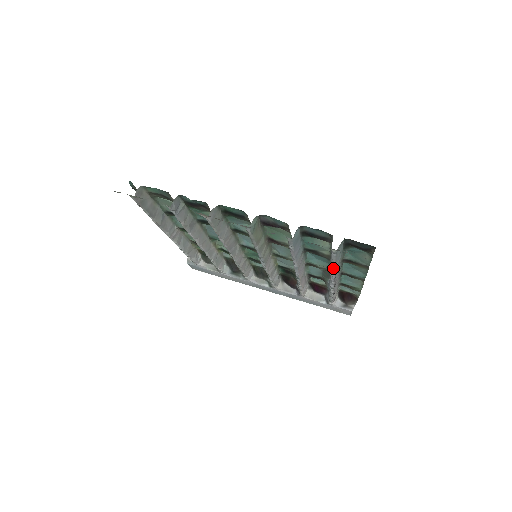
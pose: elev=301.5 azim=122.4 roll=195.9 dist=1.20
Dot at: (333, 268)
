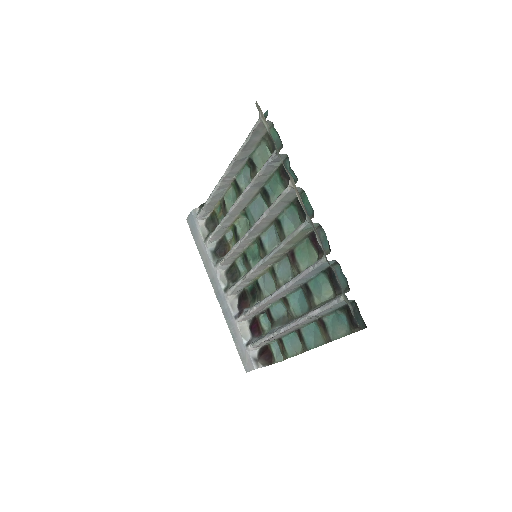
Dot at: (313, 314)
